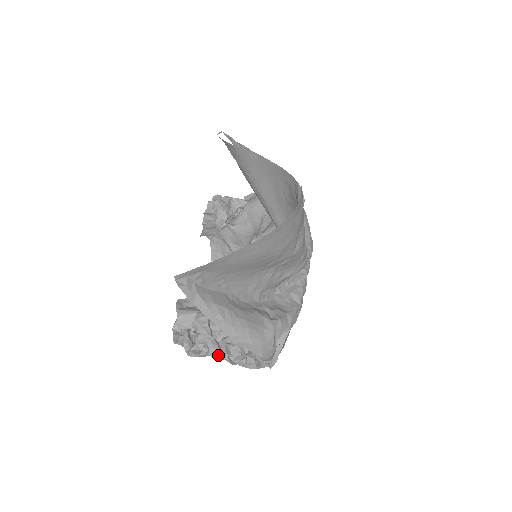
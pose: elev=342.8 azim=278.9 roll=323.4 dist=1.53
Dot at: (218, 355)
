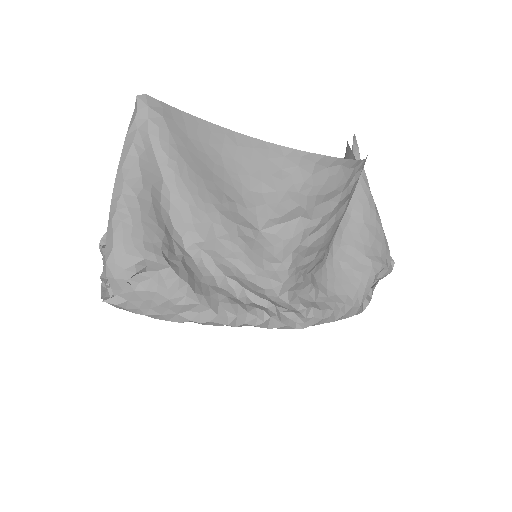
Dot at: occluded
